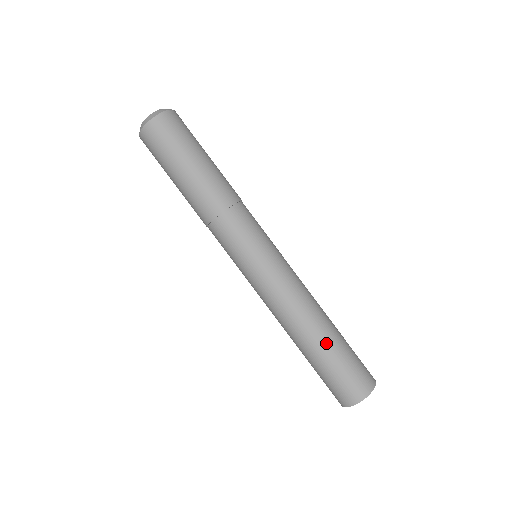
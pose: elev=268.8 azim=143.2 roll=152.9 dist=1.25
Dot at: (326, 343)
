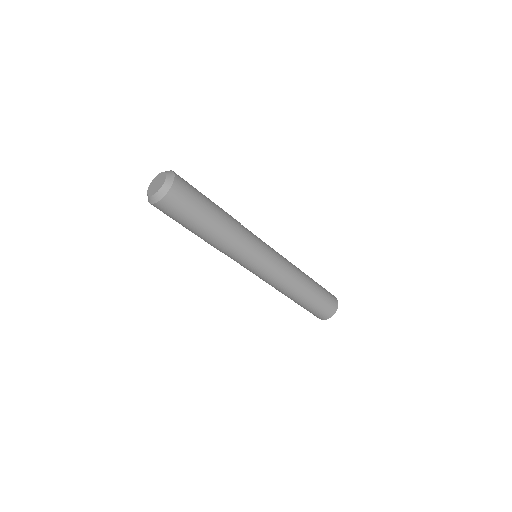
Dot at: (297, 303)
